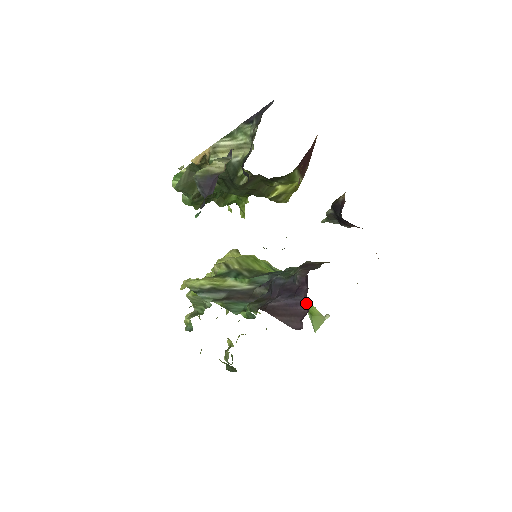
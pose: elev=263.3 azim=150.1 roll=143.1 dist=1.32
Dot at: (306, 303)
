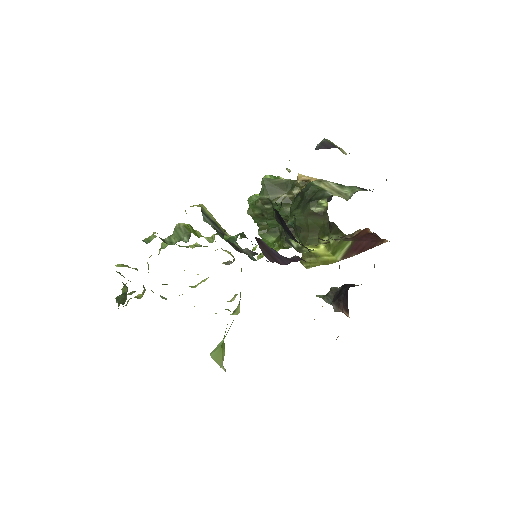
Dot at: (287, 263)
